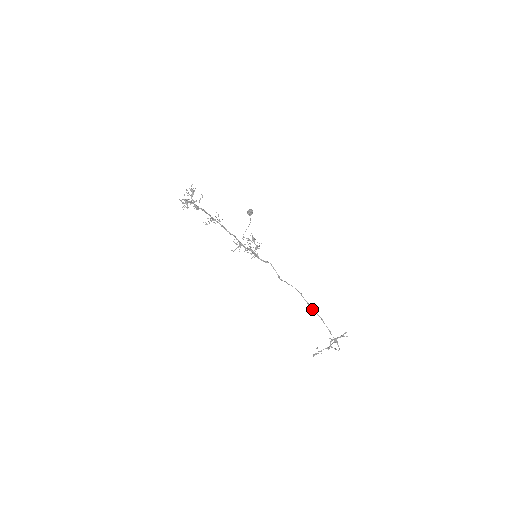
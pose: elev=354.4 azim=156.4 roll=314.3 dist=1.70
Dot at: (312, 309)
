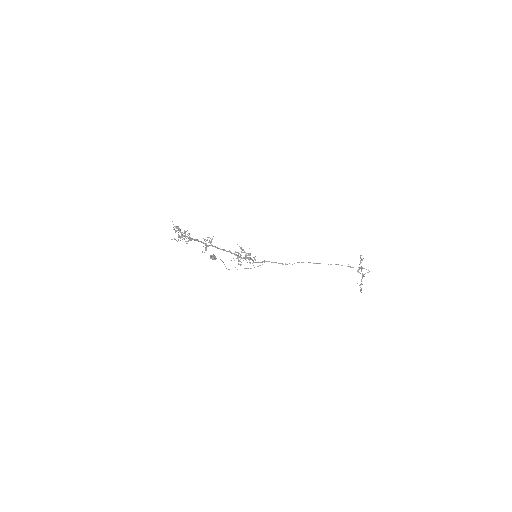
Dot at: occluded
